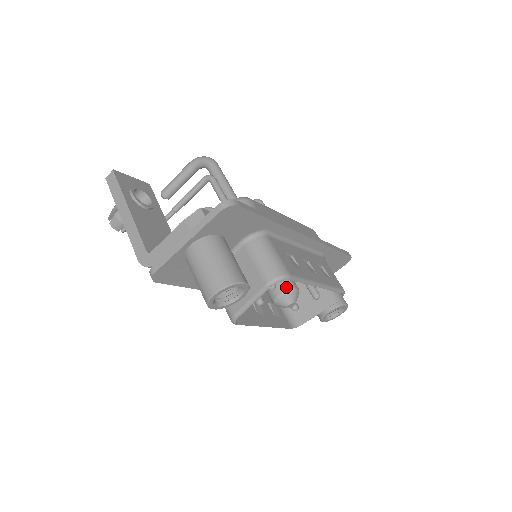
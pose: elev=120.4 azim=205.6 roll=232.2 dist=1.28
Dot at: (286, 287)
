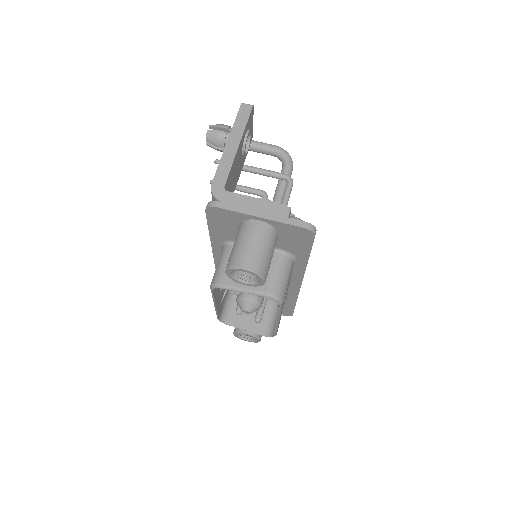
Dot at: (258, 299)
